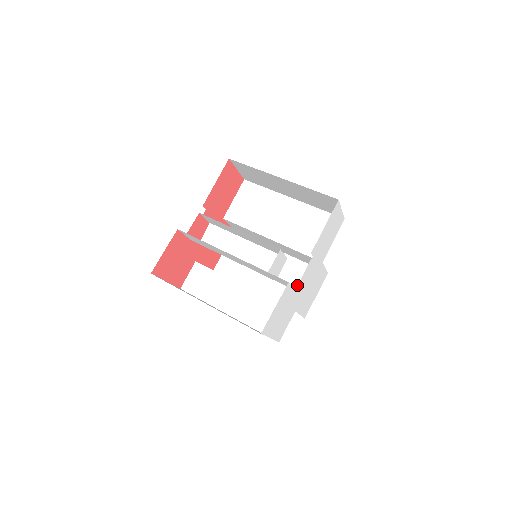
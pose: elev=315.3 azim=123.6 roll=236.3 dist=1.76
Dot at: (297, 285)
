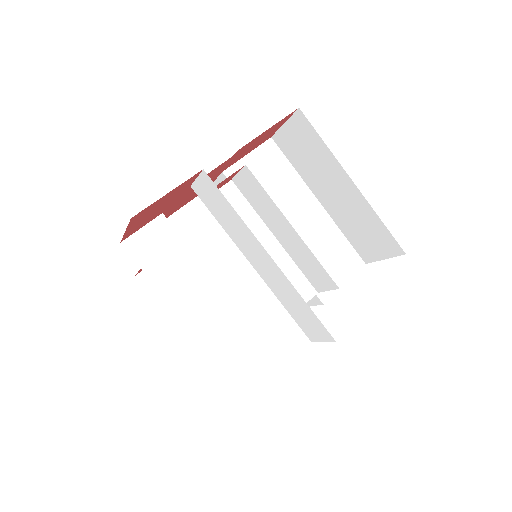
Dot at: (260, 305)
